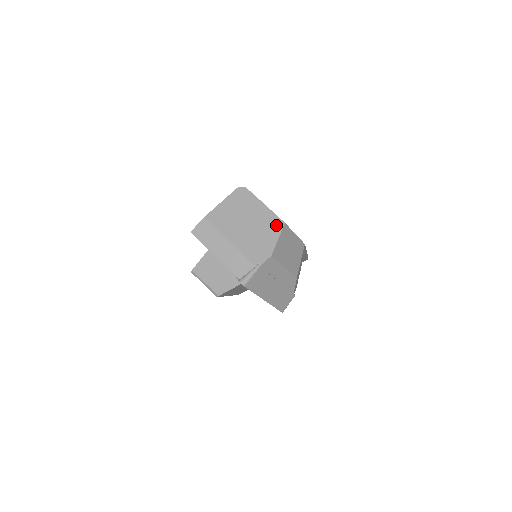
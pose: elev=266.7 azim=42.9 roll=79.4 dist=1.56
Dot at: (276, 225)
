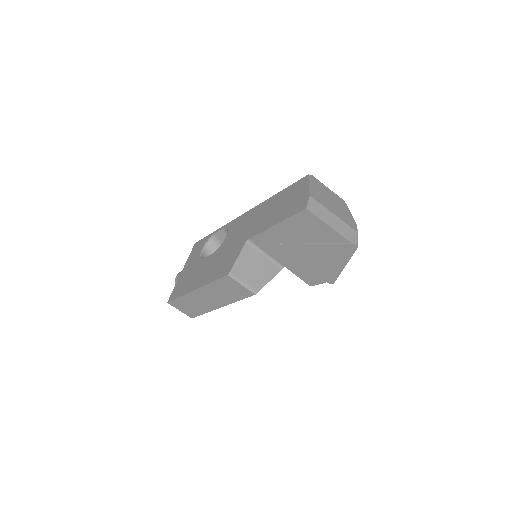
Dot at: (343, 202)
